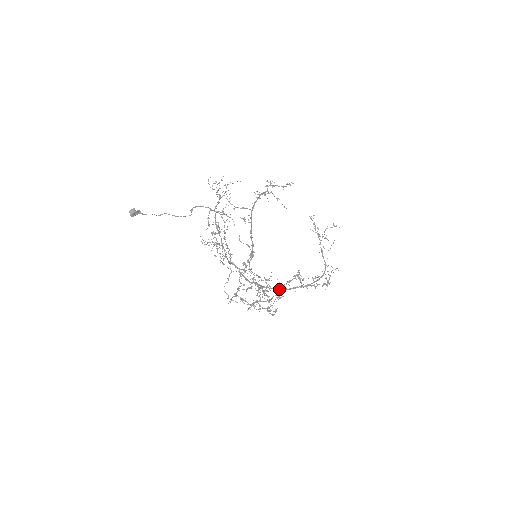
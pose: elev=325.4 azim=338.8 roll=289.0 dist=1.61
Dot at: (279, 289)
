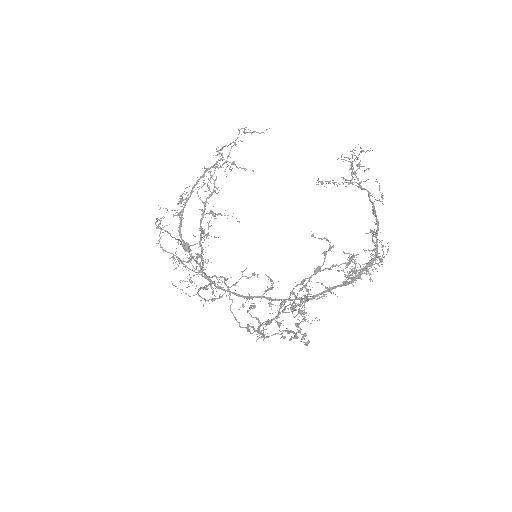
Dot at: (304, 298)
